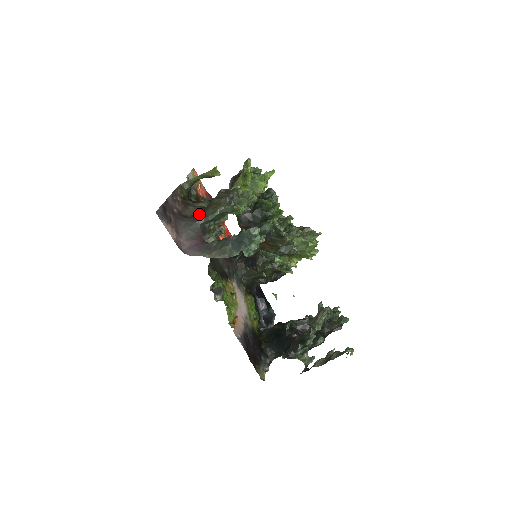
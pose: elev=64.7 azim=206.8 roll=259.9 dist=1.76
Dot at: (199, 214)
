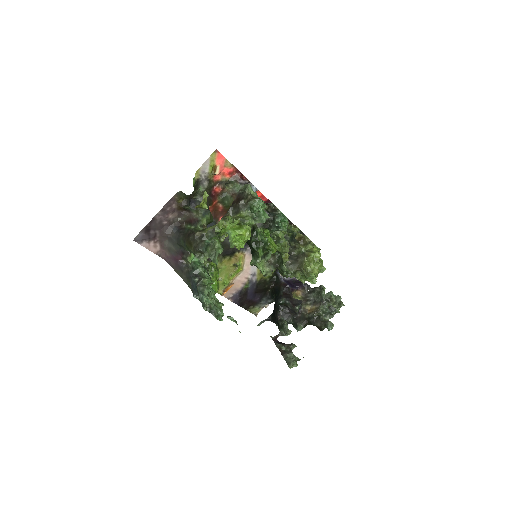
Dot at: (181, 238)
